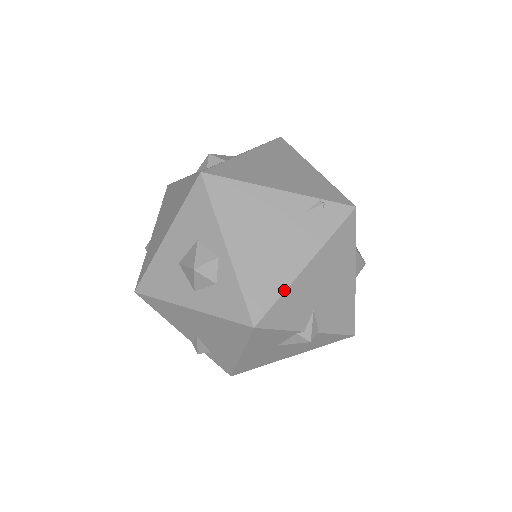
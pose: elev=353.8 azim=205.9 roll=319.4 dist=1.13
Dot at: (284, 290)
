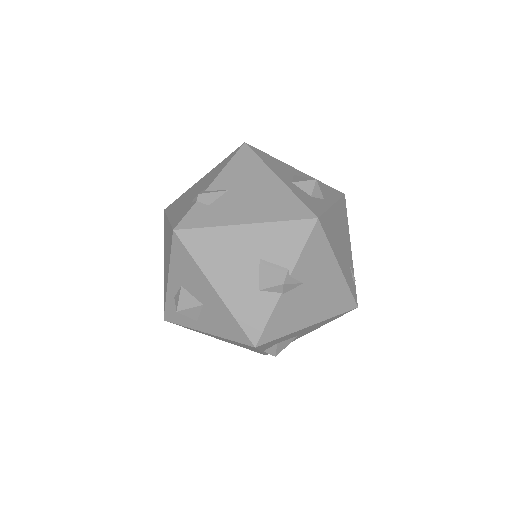
Dot at: (331, 246)
